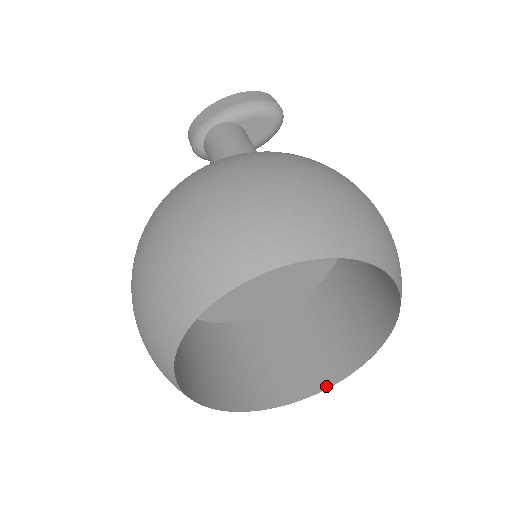
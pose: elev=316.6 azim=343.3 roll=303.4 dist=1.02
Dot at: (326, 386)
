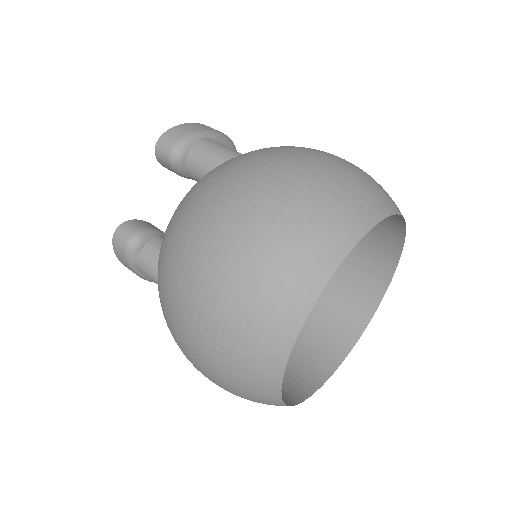
Dot at: (318, 385)
